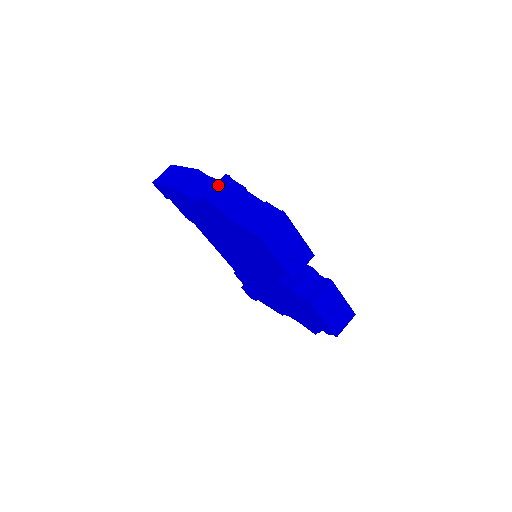
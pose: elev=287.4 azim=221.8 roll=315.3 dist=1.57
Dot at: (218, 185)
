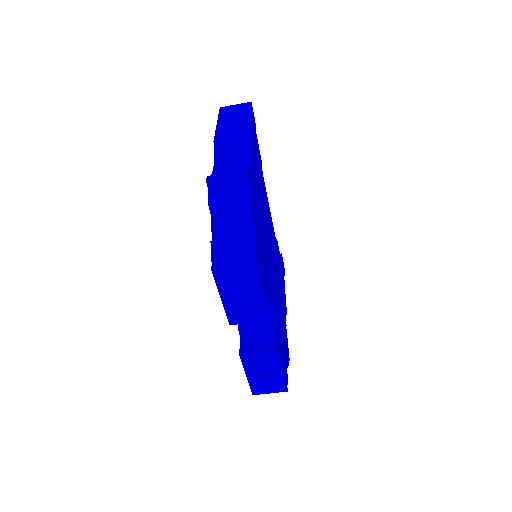
Dot at: (229, 176)
